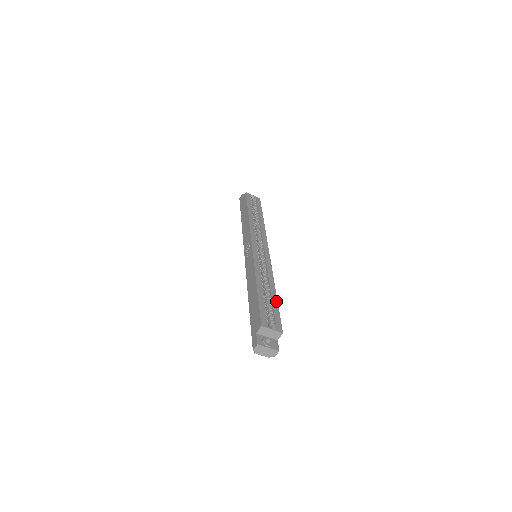
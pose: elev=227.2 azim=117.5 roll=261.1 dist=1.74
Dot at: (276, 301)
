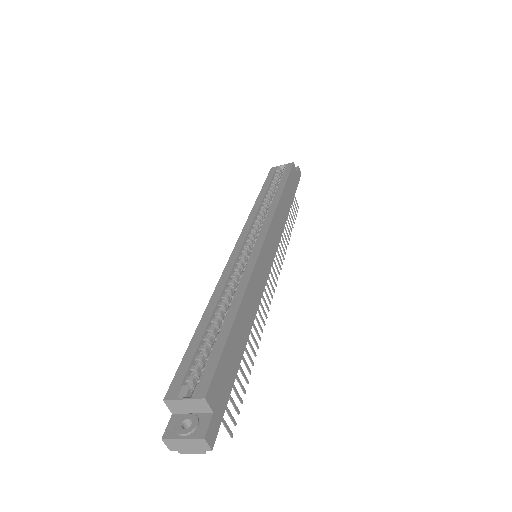
Dot at: (227, 330)
